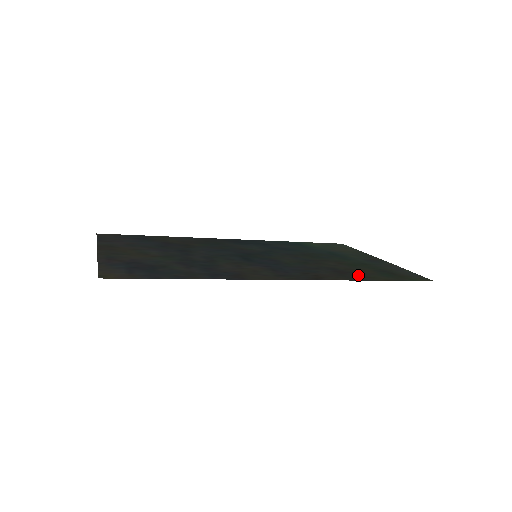
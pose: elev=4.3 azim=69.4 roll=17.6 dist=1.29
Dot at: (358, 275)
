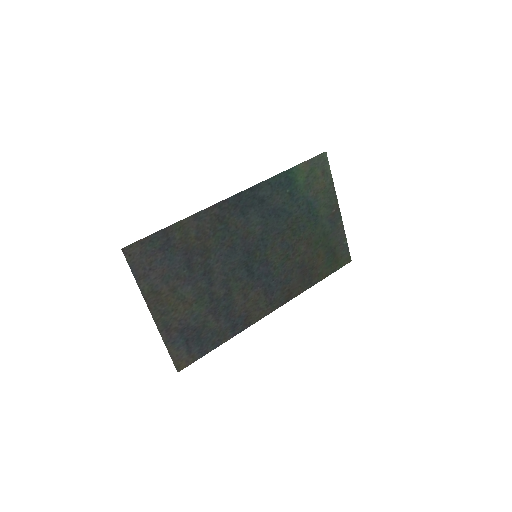
Dot at: (313, 274)
